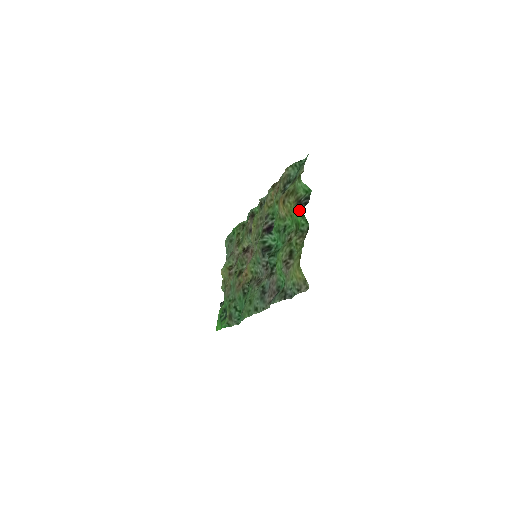
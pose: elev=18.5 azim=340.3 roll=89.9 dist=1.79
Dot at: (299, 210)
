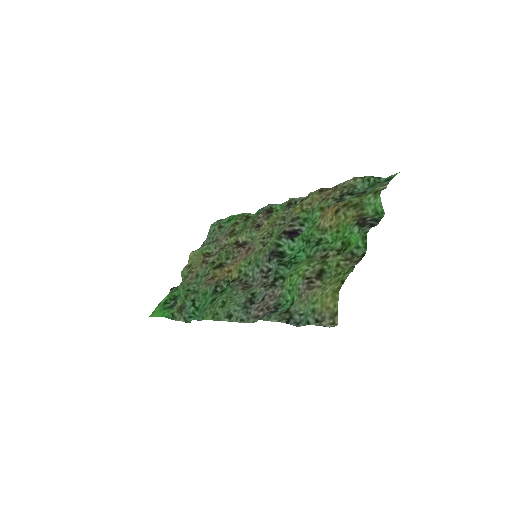
Dot at: (359, 228)
